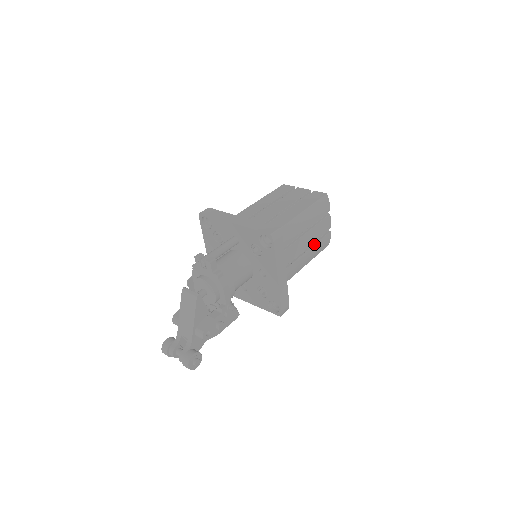
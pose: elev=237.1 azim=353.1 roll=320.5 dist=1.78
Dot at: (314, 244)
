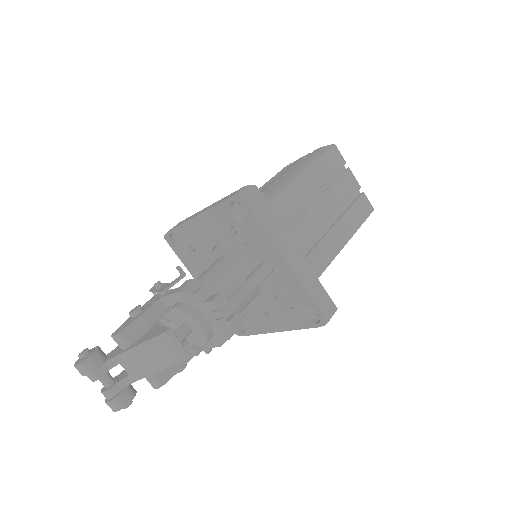
Dot at: occluded
